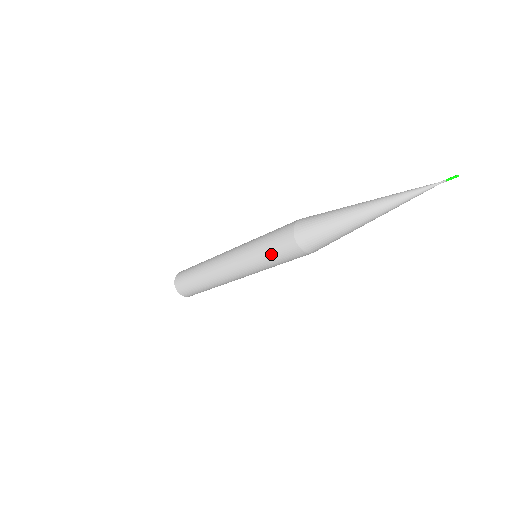
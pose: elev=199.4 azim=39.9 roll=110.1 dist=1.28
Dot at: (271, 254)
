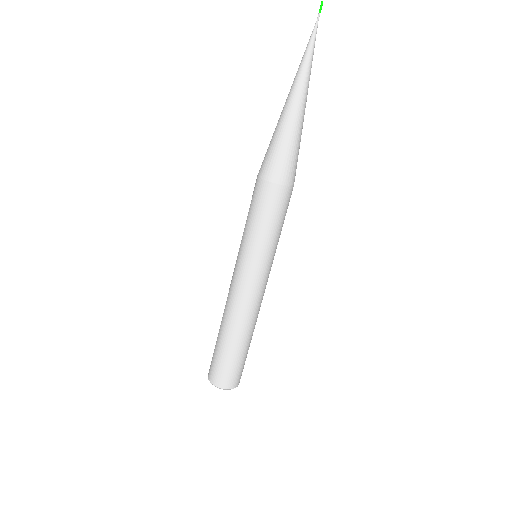
Dot at: (251, 217)
